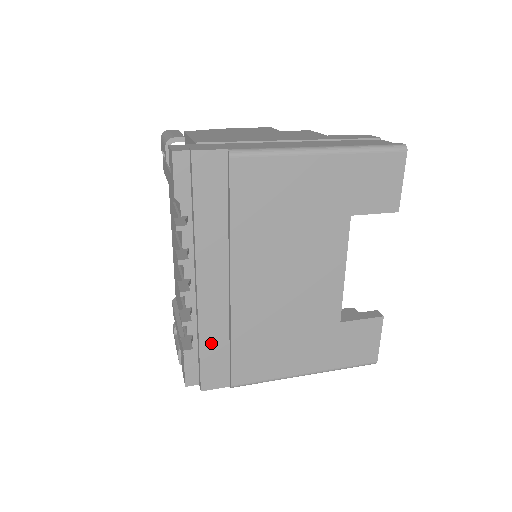
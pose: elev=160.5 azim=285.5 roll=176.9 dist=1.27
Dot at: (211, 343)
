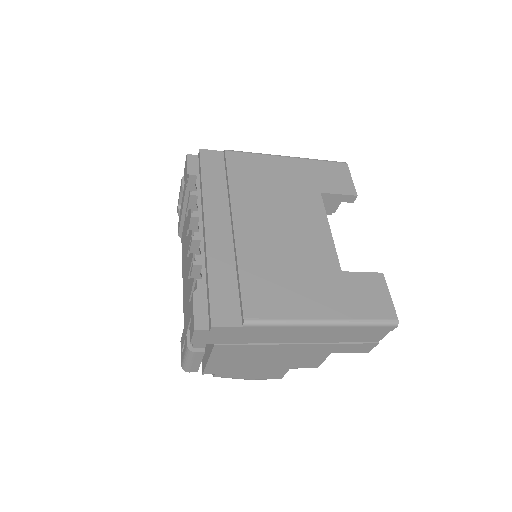
Dot at: (219, 277)
